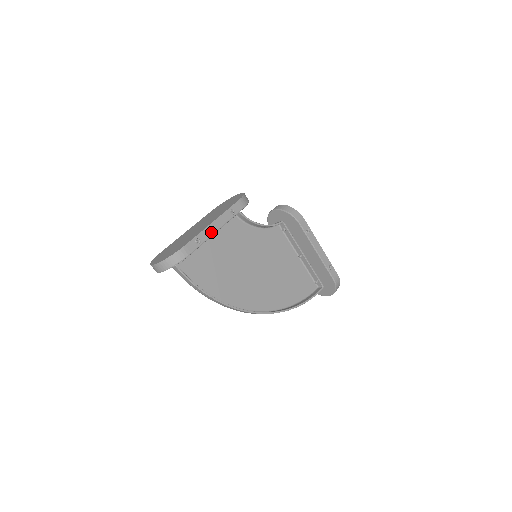
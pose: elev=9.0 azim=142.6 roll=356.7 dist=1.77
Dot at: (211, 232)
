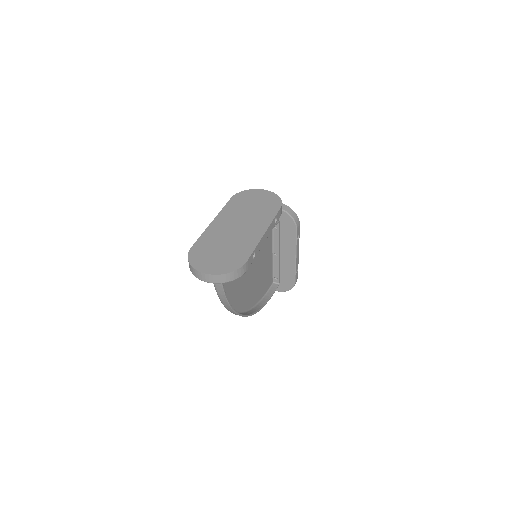
Dot at: (262, 244)
